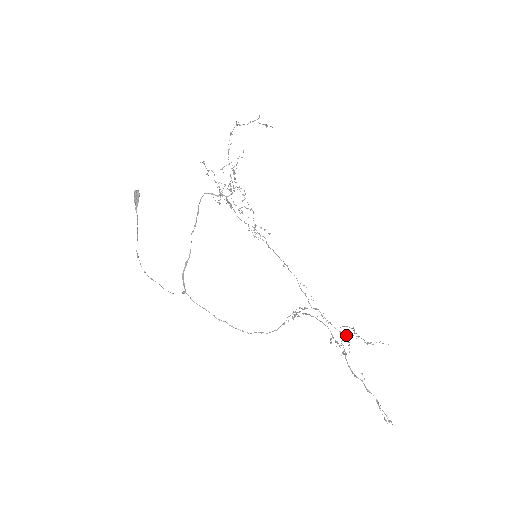
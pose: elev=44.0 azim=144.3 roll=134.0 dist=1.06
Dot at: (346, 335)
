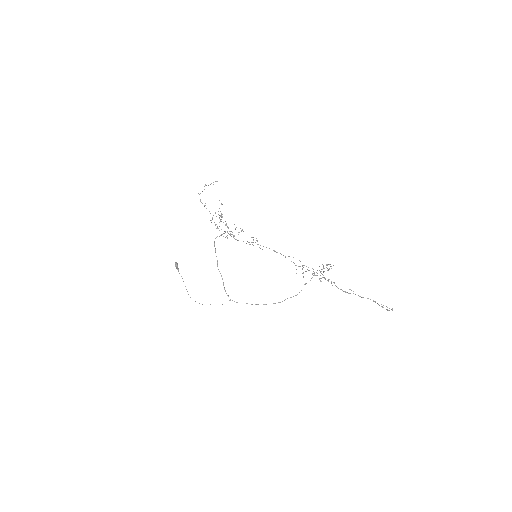
Dot at: (323, 272)
